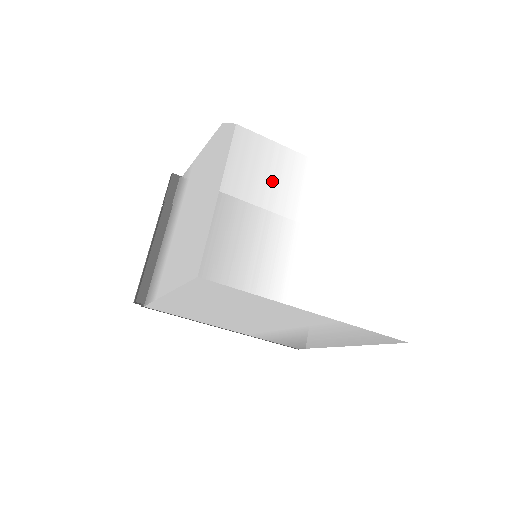
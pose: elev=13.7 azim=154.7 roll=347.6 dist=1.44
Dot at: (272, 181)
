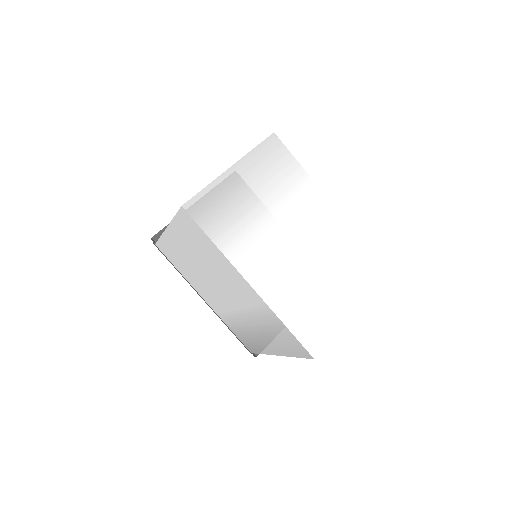
Dot at: (276, 182)
